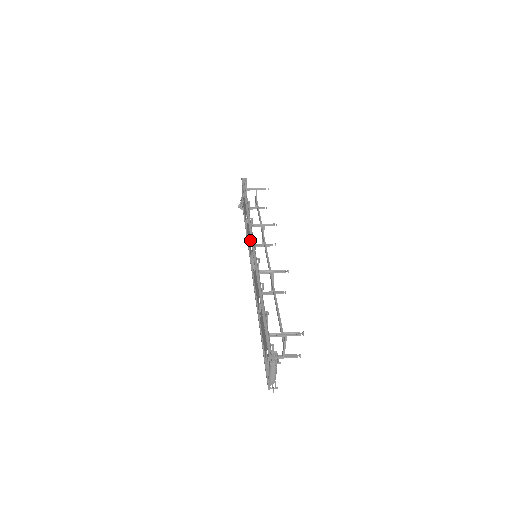
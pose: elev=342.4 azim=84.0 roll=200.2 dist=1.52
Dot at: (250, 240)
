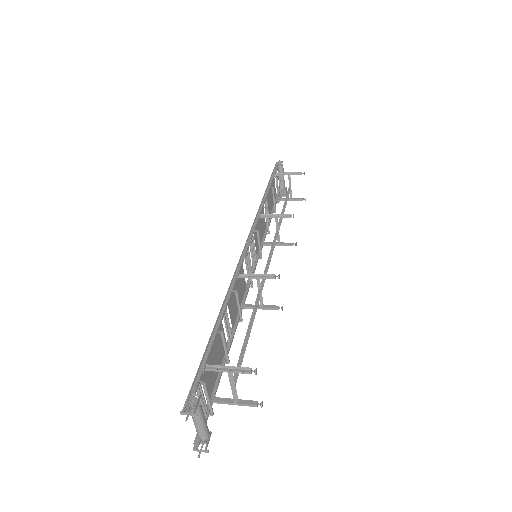
Dot at: (255, 235)
